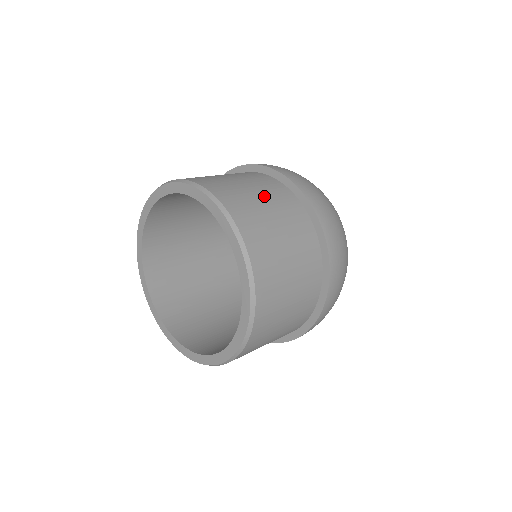
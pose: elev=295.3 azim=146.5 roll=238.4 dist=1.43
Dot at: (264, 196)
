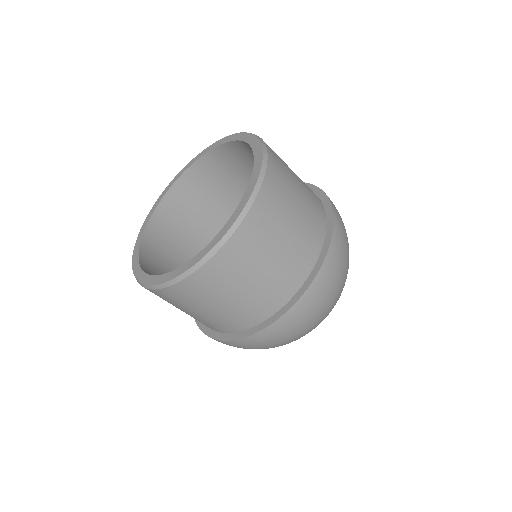
Dot at: (301, 183)
